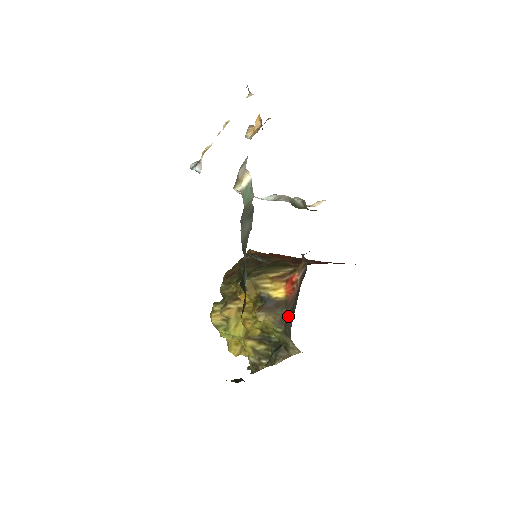
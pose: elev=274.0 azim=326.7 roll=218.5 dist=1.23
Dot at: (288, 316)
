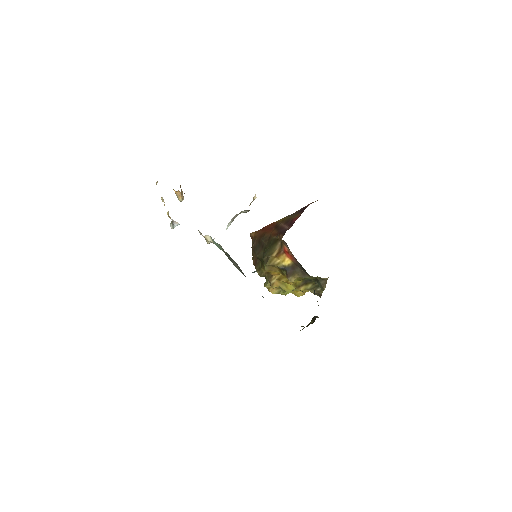
Dot at: (303, 271)
